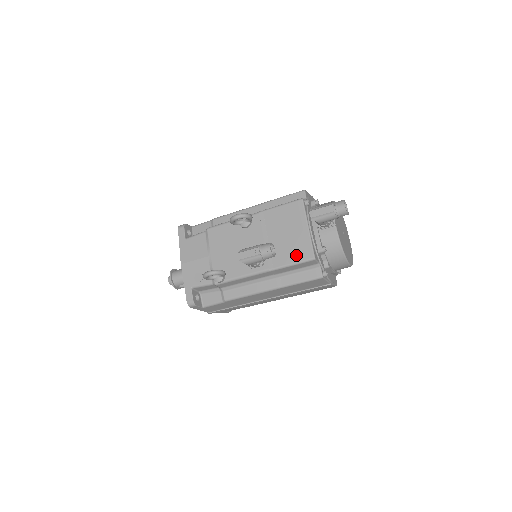
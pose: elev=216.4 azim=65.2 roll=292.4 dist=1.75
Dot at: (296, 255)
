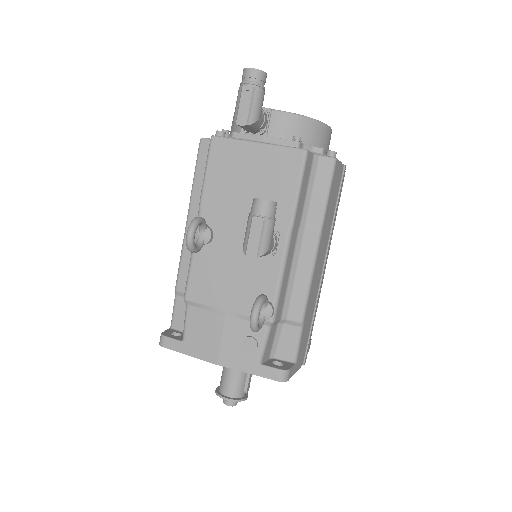
Dot at: (288, 176)
